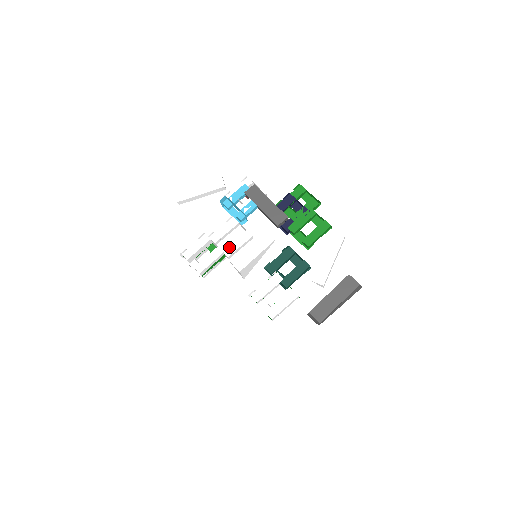
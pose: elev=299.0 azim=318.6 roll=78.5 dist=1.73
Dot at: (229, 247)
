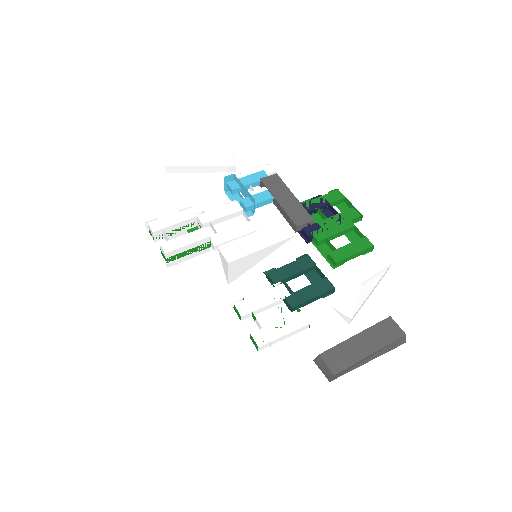
Dot at: (220, 234)
